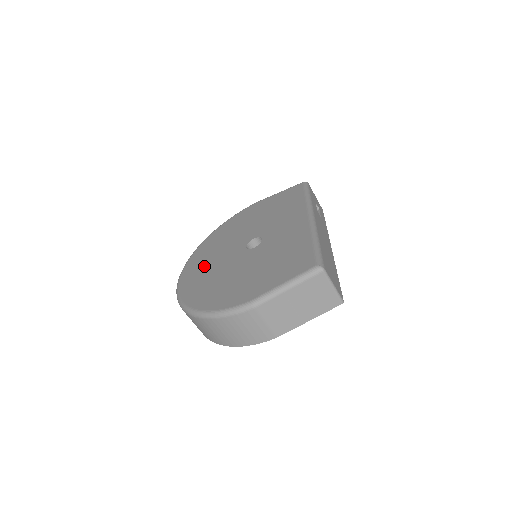
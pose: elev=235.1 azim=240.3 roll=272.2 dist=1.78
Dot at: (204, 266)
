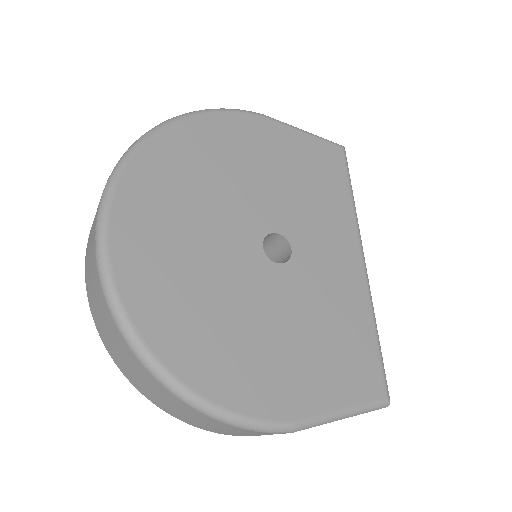
Dot at: (173, 233)
